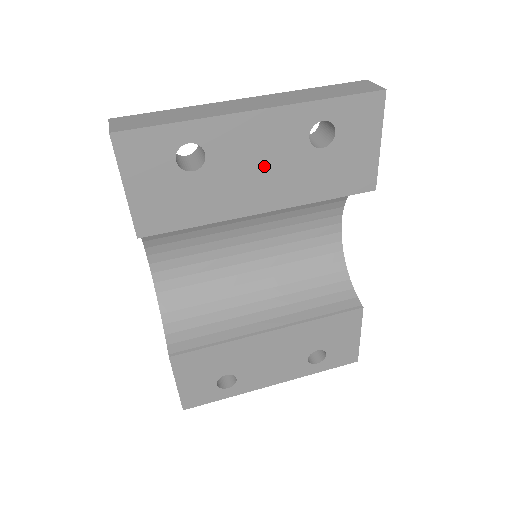
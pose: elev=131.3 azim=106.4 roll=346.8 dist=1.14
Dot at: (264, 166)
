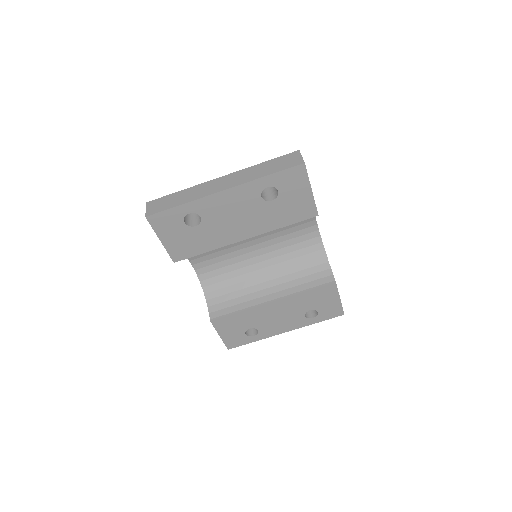
Dot at: (238, 216)
